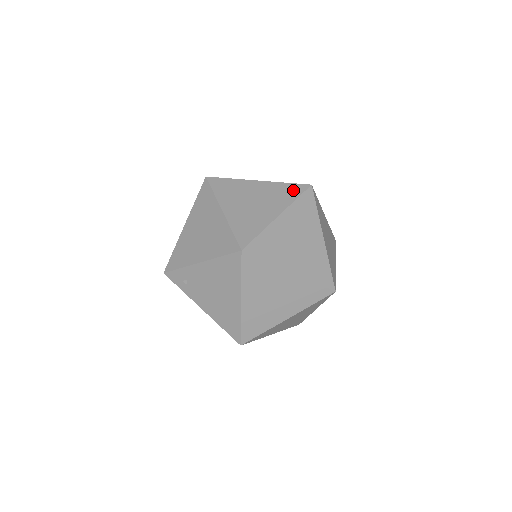
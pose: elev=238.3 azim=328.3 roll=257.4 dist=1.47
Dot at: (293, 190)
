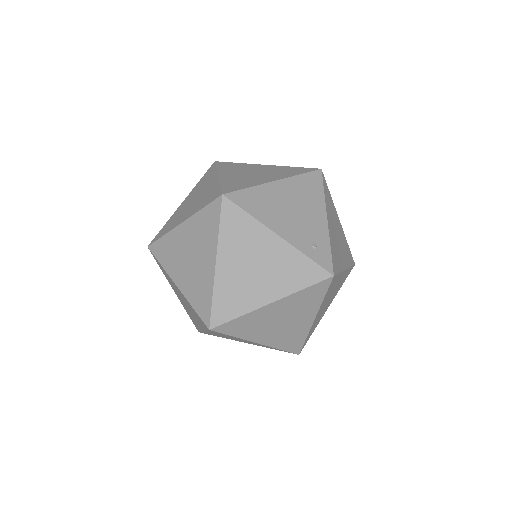
Dot at: (200, 321)
